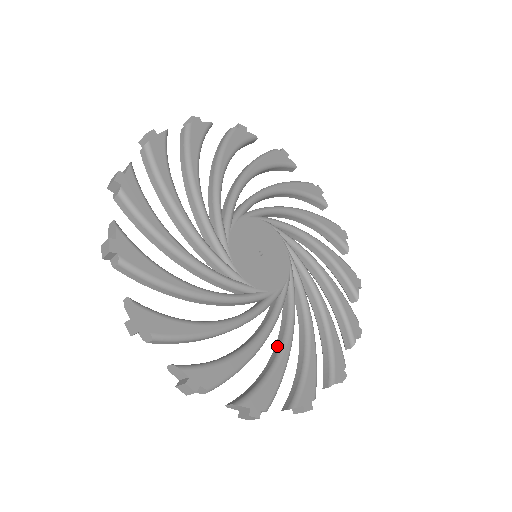
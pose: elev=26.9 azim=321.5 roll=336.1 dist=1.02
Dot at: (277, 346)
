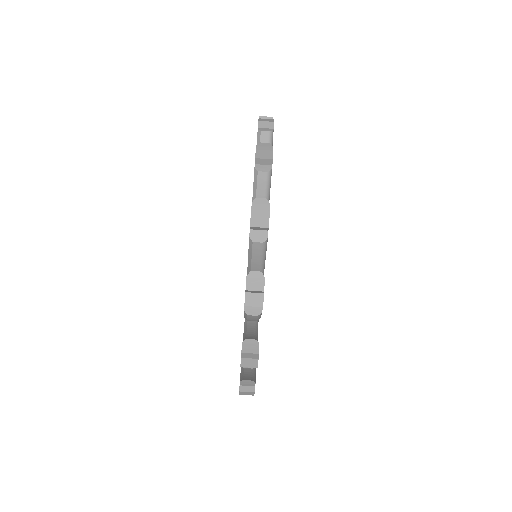
Dot at: (251, 329)
